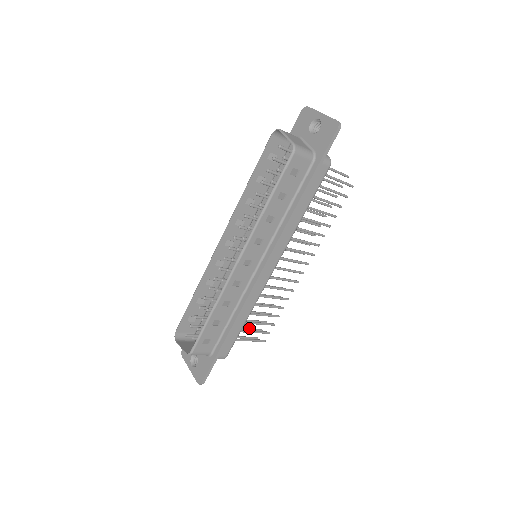
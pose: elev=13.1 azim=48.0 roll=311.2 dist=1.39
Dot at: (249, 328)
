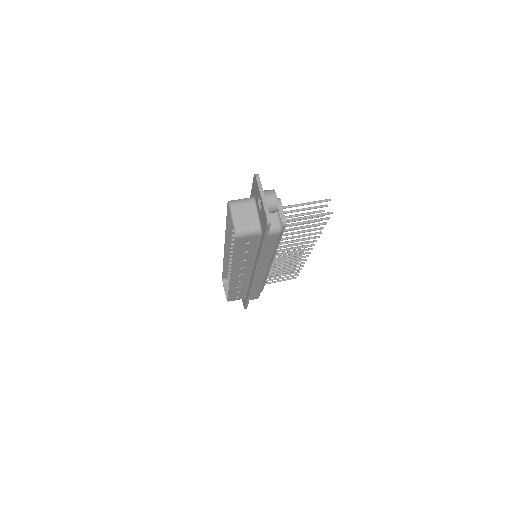
Dot at: occluded
